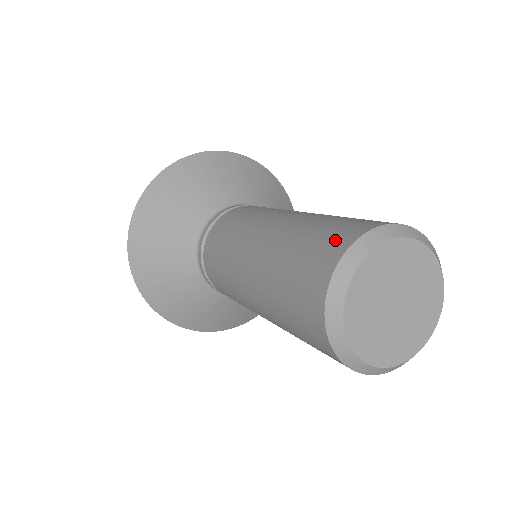
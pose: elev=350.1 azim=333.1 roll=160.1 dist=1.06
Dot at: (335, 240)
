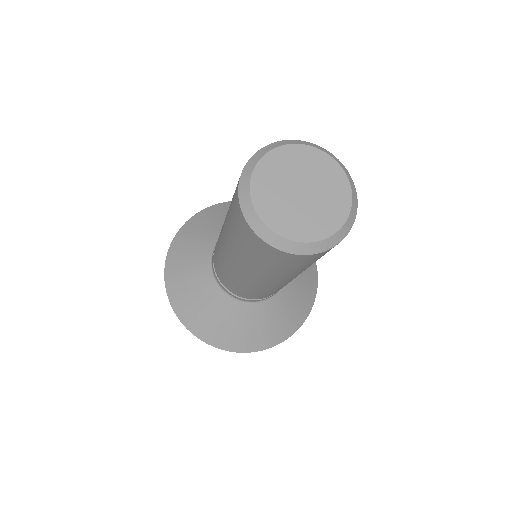
Dot at: occluded
